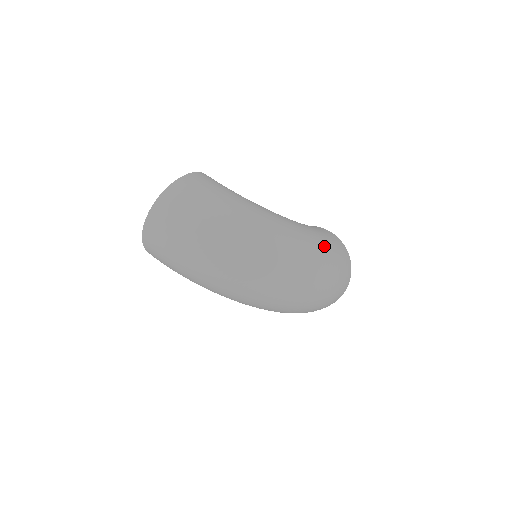
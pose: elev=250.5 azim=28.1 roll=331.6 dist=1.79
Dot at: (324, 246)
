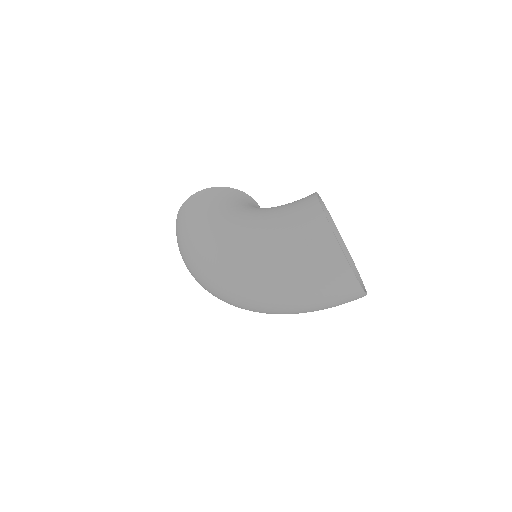
Dot at: (265, 247)
